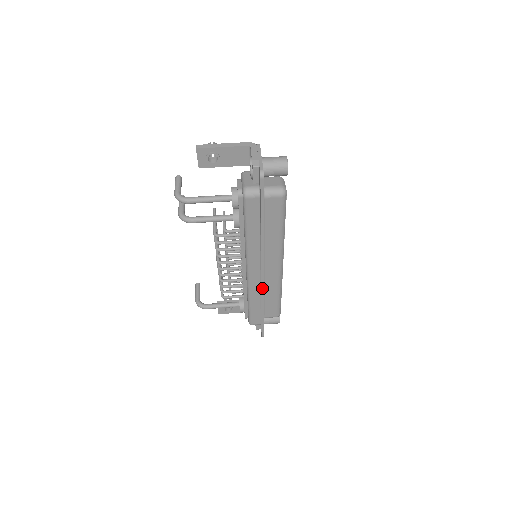
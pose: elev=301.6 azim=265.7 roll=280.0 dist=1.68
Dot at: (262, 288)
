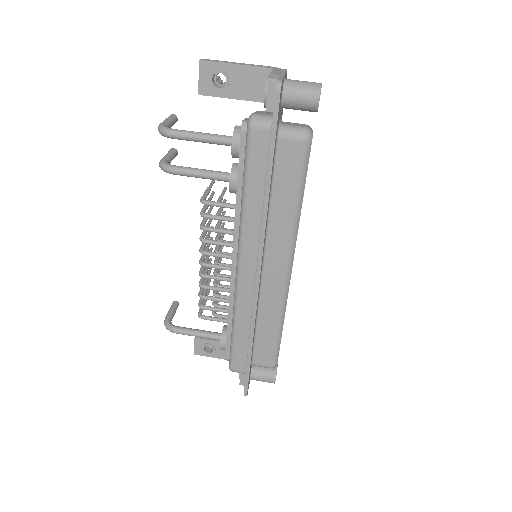
Dot at: (255, 303)
